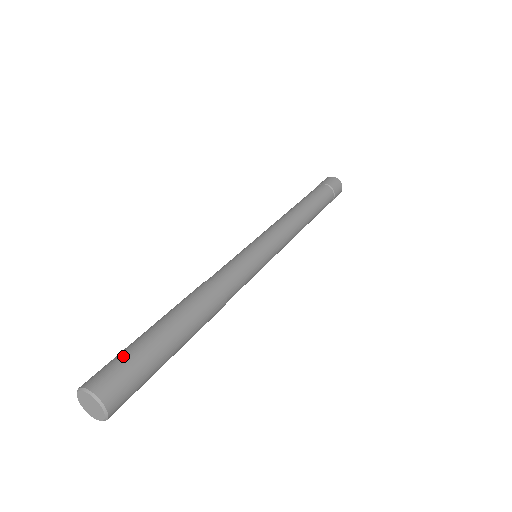
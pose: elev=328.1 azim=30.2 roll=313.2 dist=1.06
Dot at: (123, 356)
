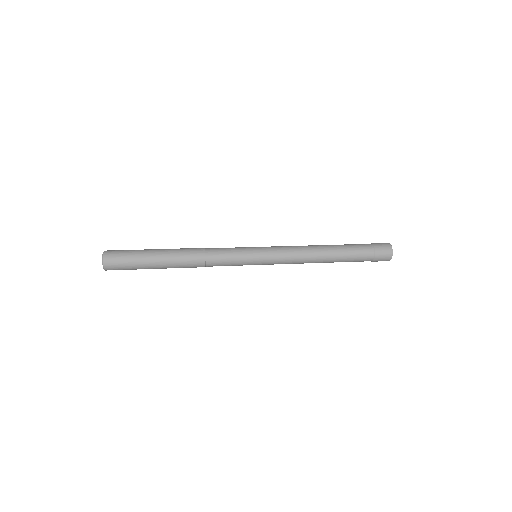
Dot at: (128, 253)
